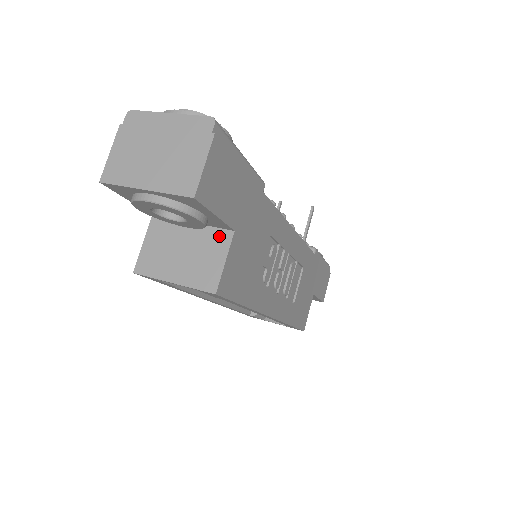
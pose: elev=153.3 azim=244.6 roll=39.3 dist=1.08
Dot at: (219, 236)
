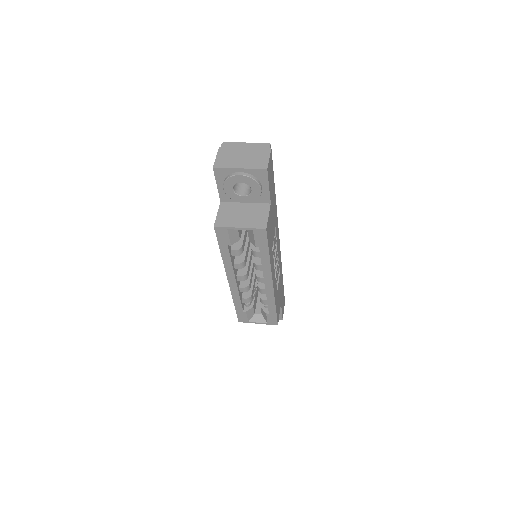
Dot at: (263, 206)
